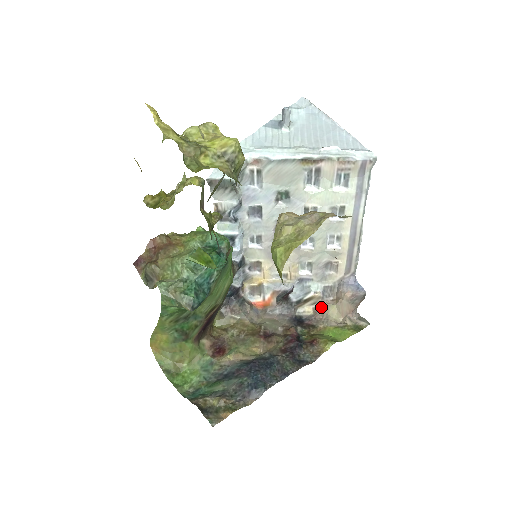
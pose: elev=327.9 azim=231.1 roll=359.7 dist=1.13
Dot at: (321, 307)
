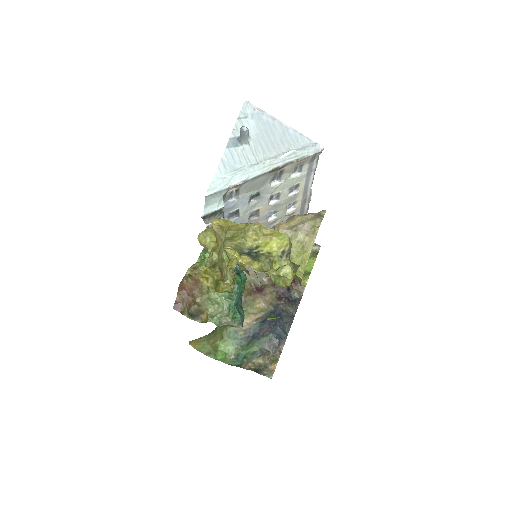
Dot at: occluded
